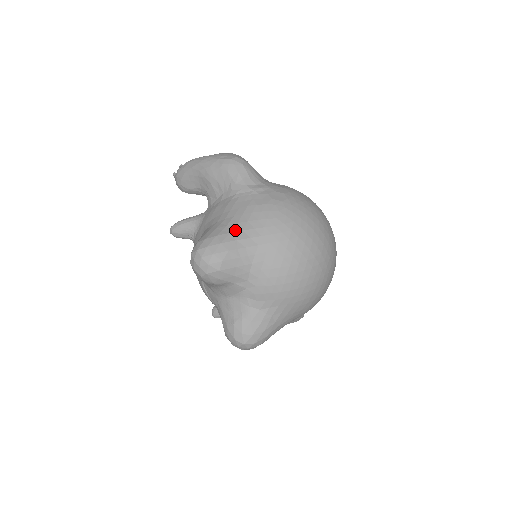
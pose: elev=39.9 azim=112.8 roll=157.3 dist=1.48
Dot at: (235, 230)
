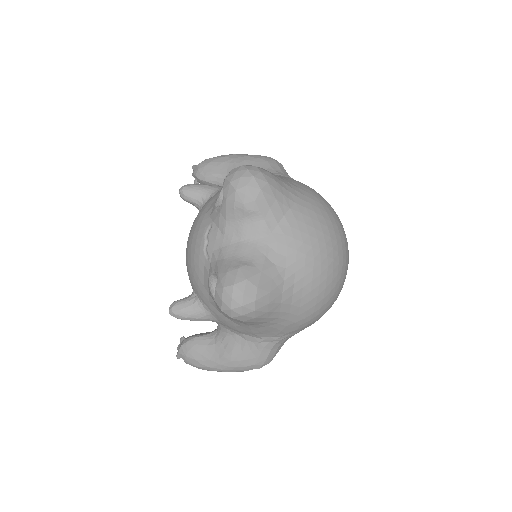
Dot at: (280, 177)
